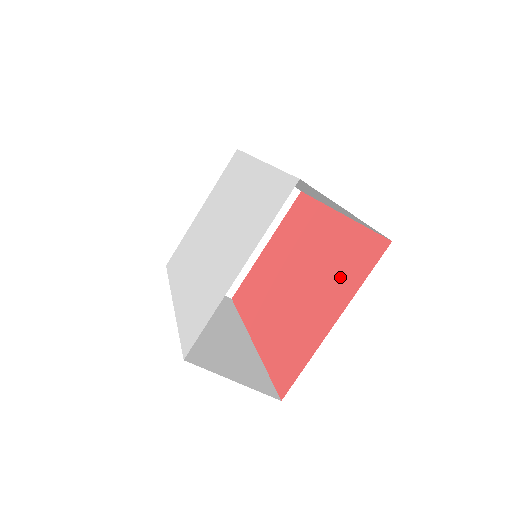
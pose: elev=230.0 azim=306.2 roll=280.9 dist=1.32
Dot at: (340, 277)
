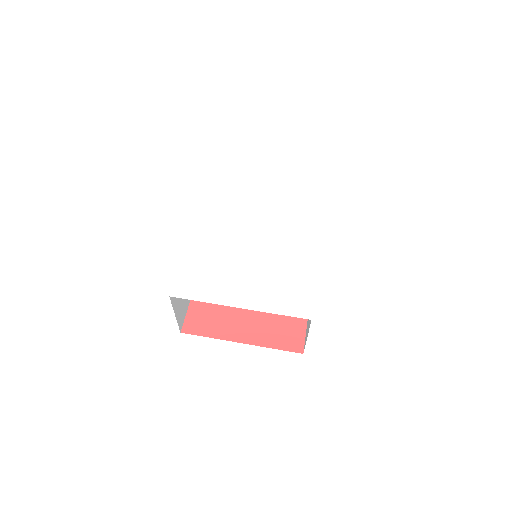
Dot at: (270, 325)
